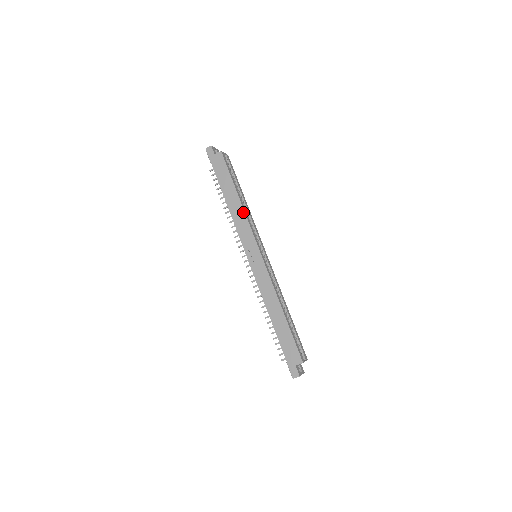
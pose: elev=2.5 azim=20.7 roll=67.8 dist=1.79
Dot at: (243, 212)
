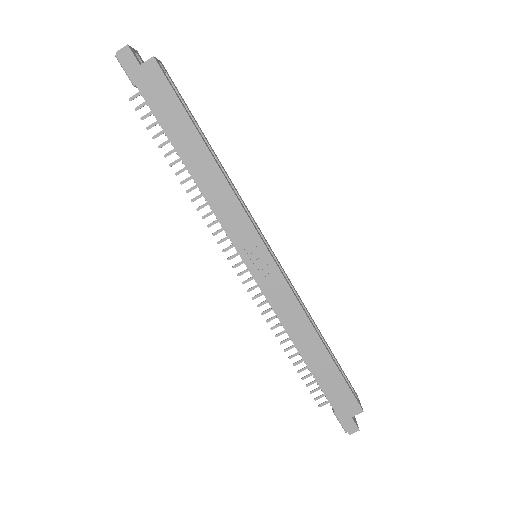
Dot at: (225, 183)
